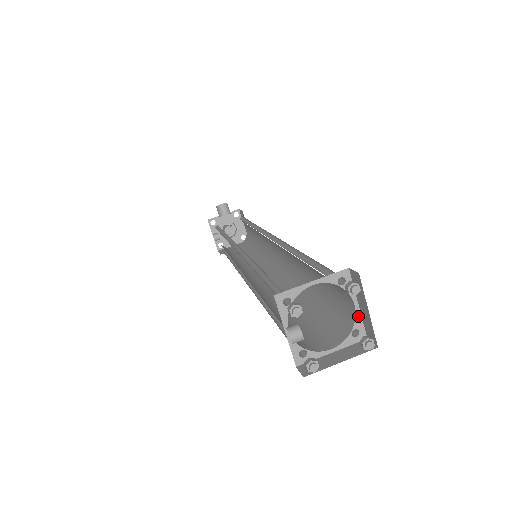
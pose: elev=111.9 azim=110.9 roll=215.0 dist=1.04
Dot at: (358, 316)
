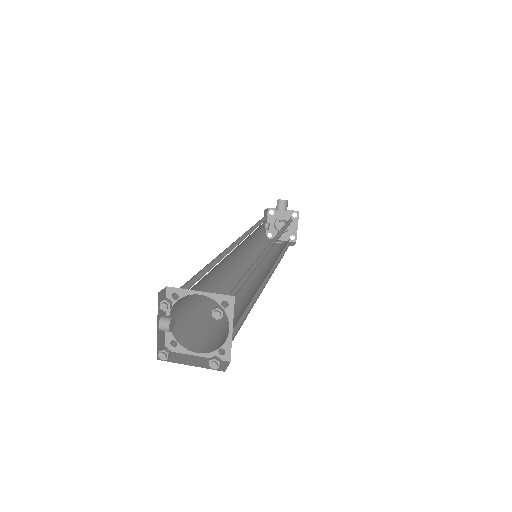
Dot at: (229, 339)
